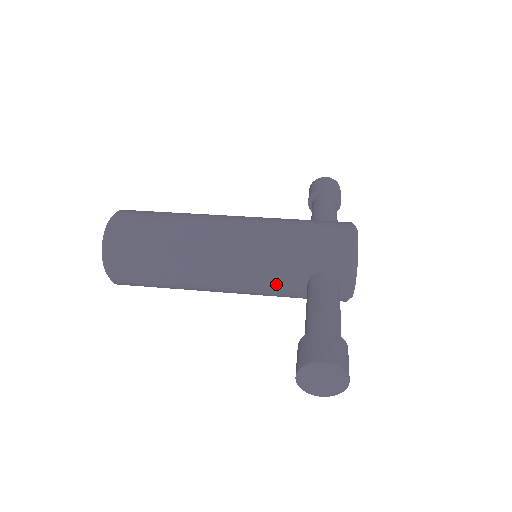
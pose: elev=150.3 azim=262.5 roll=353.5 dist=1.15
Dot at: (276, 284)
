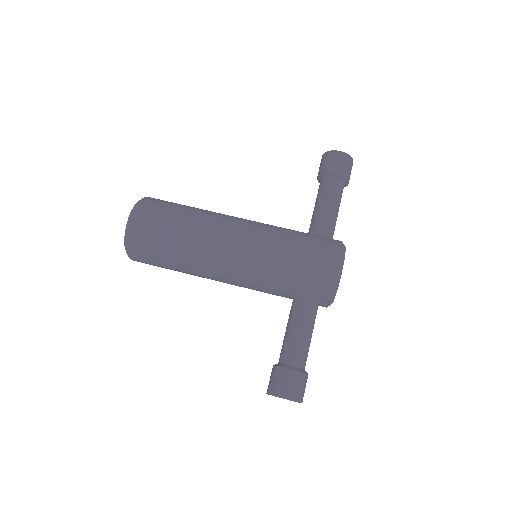
Dot at: (268, 293)
